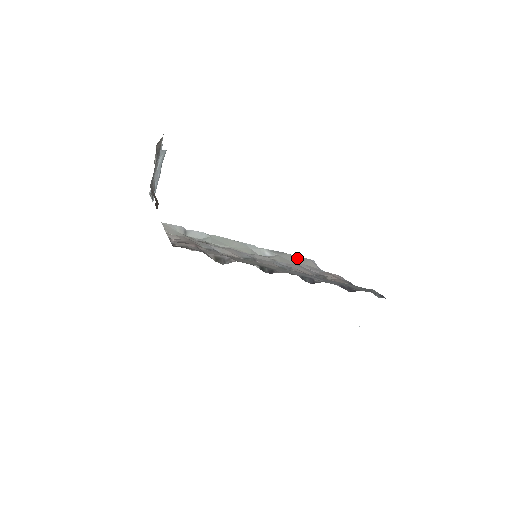
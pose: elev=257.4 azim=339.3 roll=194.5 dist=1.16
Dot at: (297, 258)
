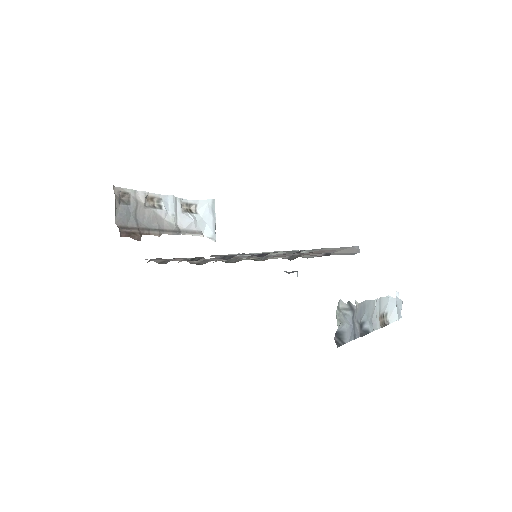
Dot at: (334, 249)
